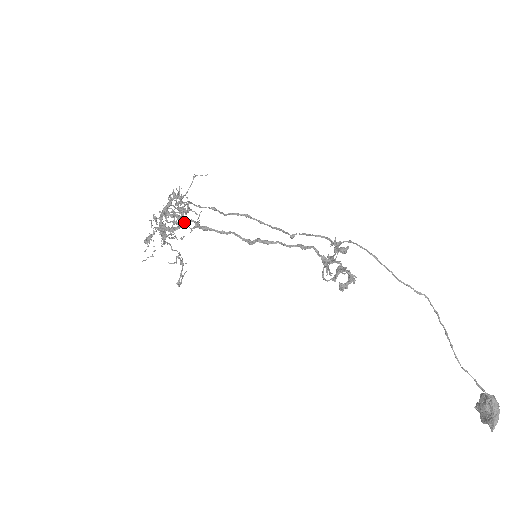
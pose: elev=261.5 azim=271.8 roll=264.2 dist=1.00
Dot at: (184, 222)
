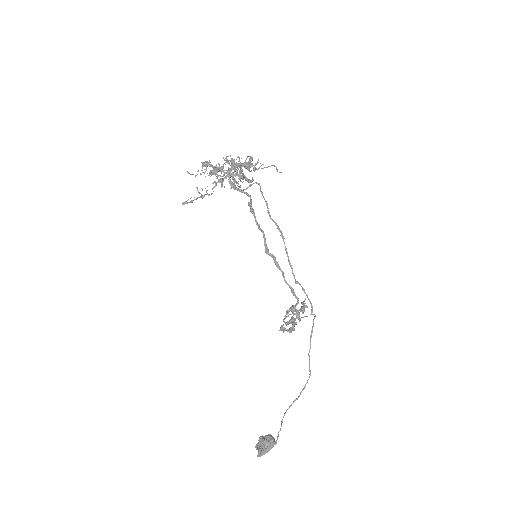
Dot at: (236, 181)
